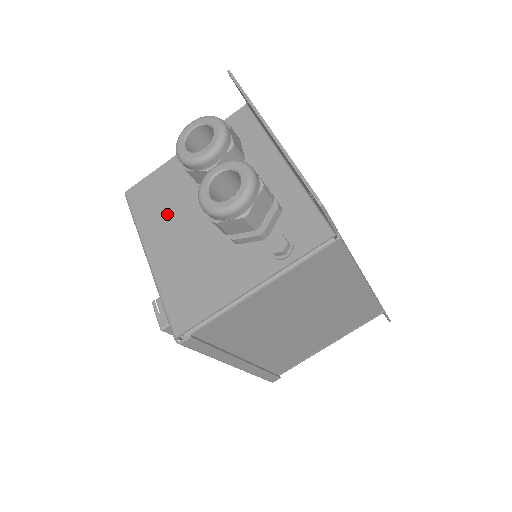
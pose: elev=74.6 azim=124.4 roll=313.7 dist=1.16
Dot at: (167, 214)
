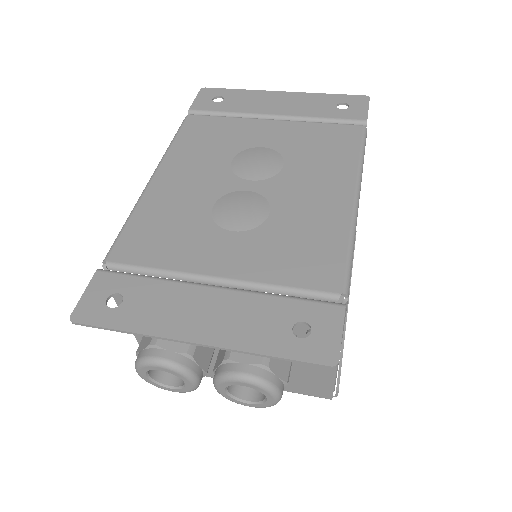
Dot at: occluded
